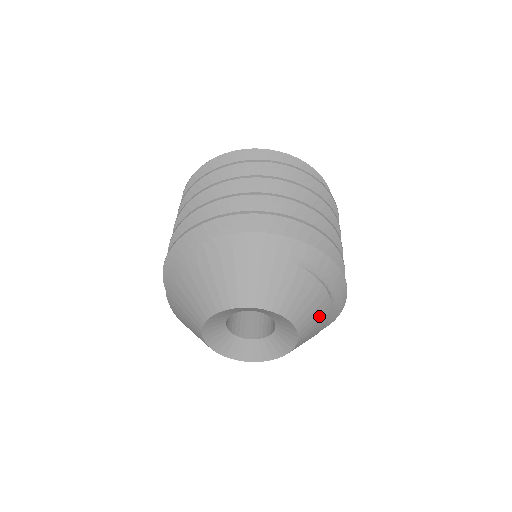
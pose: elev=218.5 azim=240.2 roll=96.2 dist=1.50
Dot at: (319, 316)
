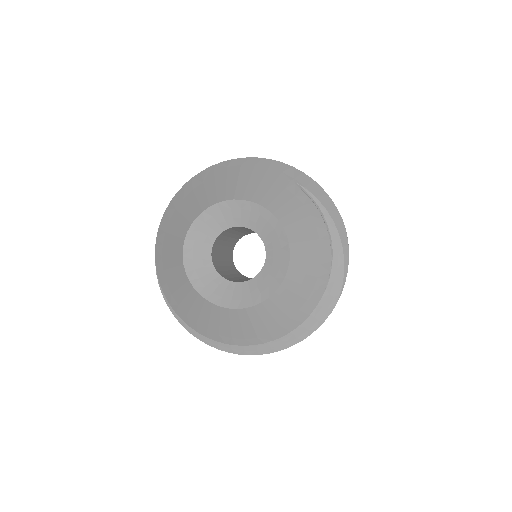
Dot at: (316, 257)
